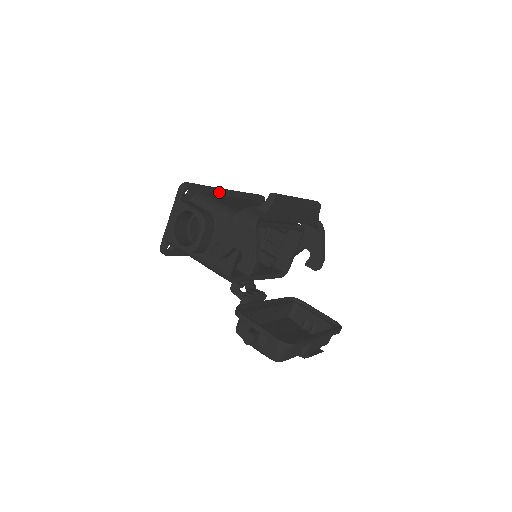
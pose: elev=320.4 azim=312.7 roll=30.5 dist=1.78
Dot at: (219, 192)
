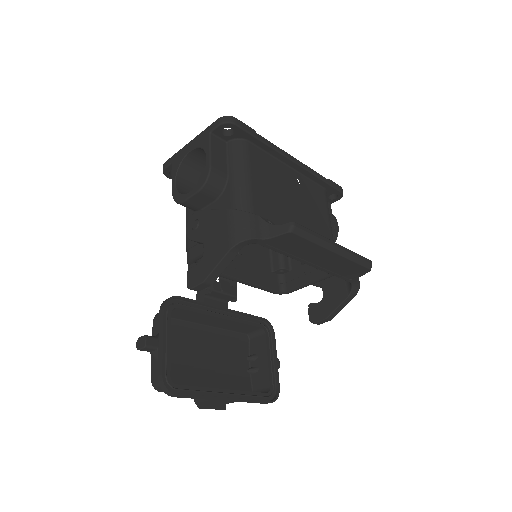
Dot at: (277, 154)
